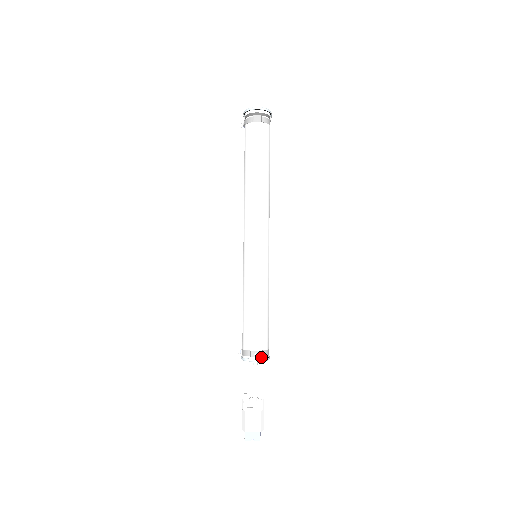
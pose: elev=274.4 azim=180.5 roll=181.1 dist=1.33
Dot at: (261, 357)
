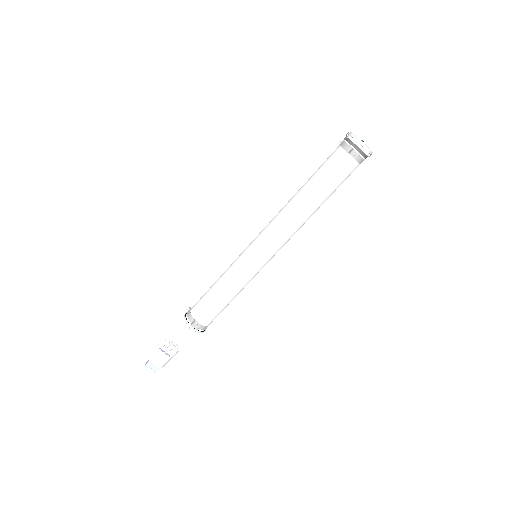
Dot at: (199, 329)
